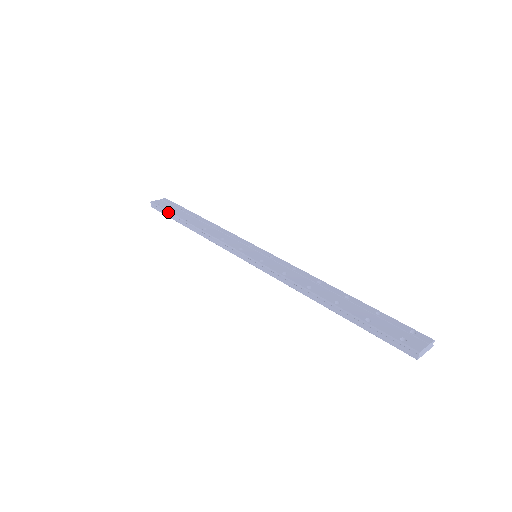
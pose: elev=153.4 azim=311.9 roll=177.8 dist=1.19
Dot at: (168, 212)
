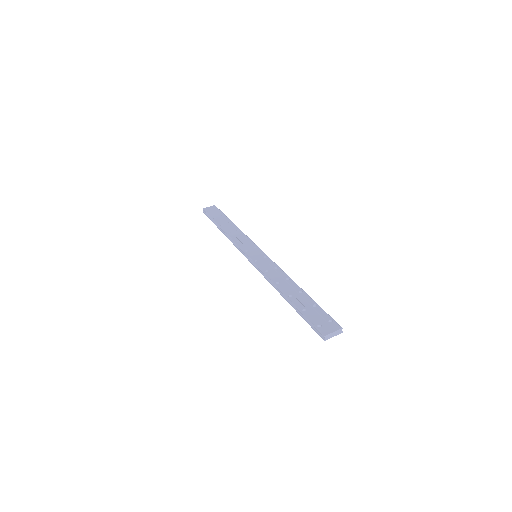
Dot at: (211, 218)
